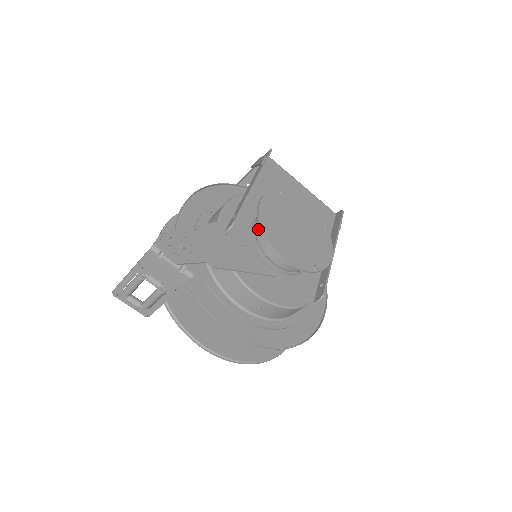
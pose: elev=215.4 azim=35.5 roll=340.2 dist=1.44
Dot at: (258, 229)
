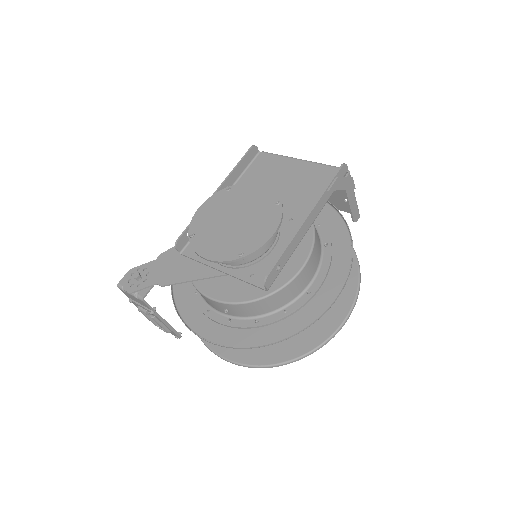
Dot at: occluded
